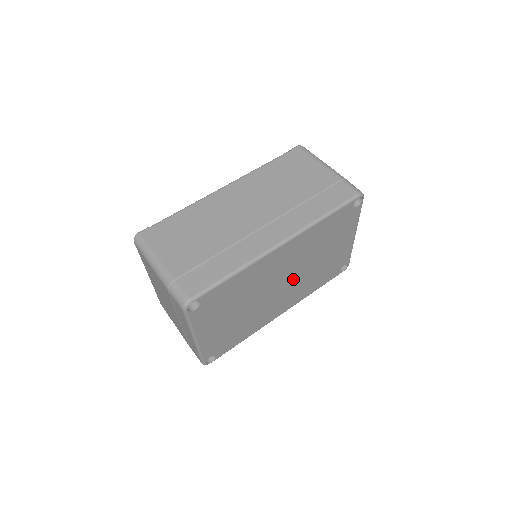
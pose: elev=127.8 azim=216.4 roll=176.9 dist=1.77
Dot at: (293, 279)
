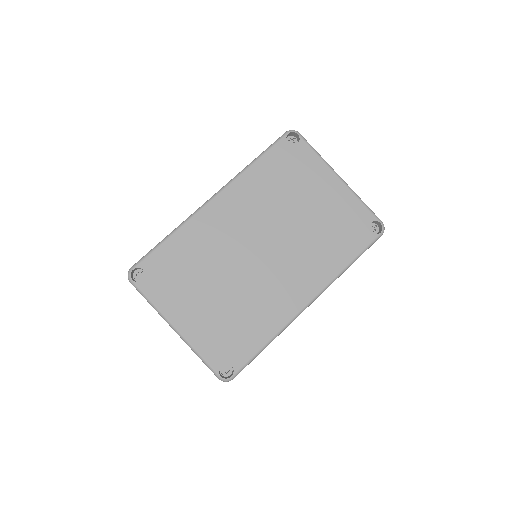
Dot at: (277, 245)
